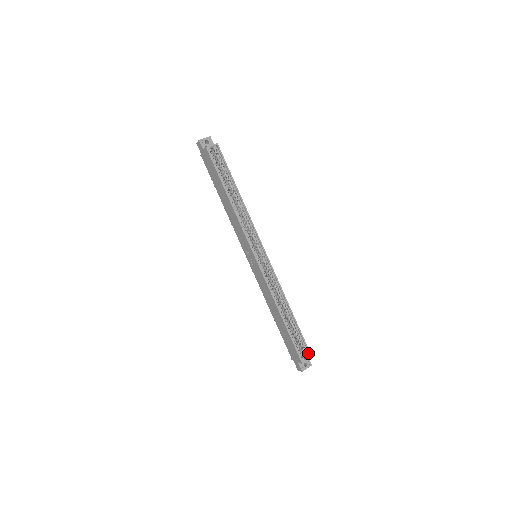
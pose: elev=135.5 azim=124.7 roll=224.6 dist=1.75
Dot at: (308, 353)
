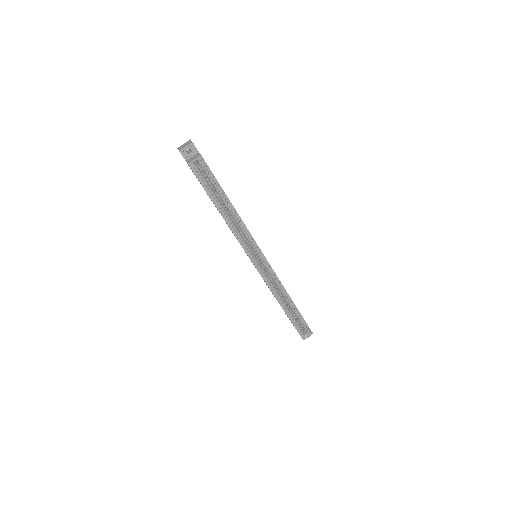
Dot at: (309, 330)
